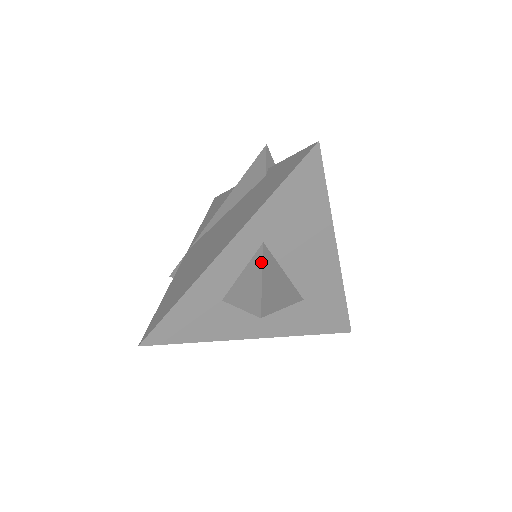
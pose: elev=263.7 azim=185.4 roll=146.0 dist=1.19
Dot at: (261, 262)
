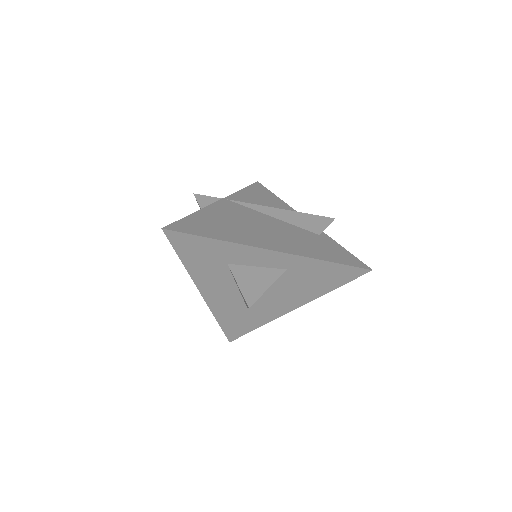
Dot at: (276, 278)
